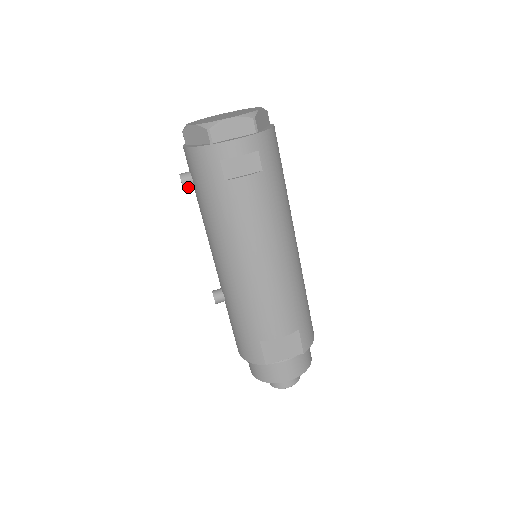
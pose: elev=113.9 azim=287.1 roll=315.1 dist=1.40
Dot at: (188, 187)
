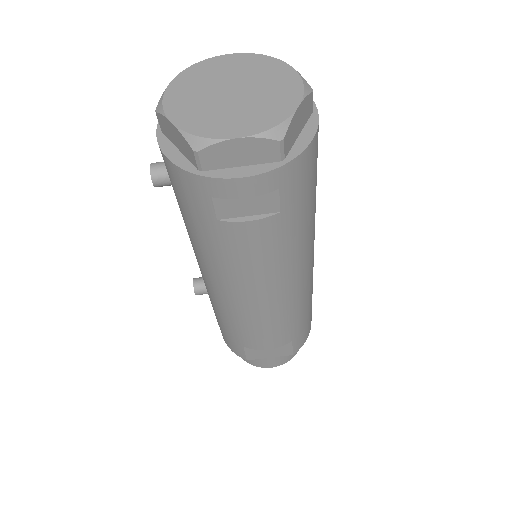
Dot at: occluded
